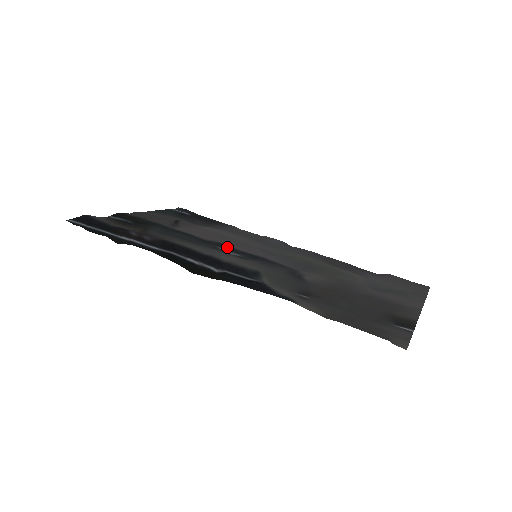
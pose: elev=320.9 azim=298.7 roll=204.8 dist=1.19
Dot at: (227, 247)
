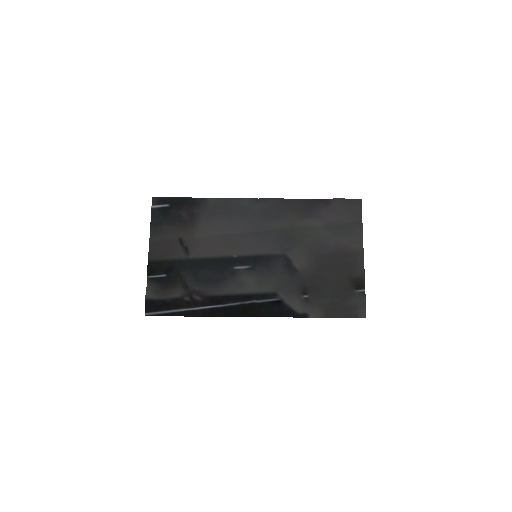
Dot at: (236, 261)
